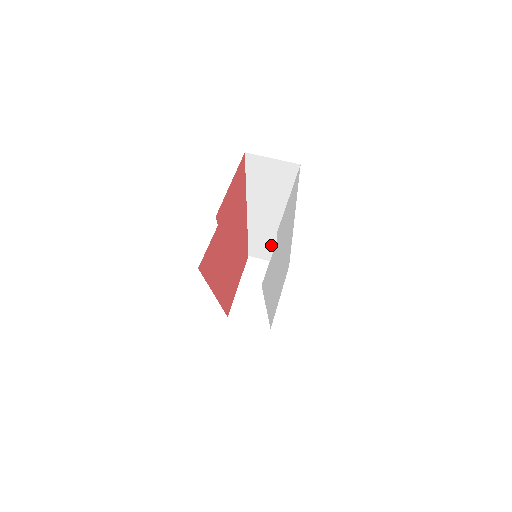
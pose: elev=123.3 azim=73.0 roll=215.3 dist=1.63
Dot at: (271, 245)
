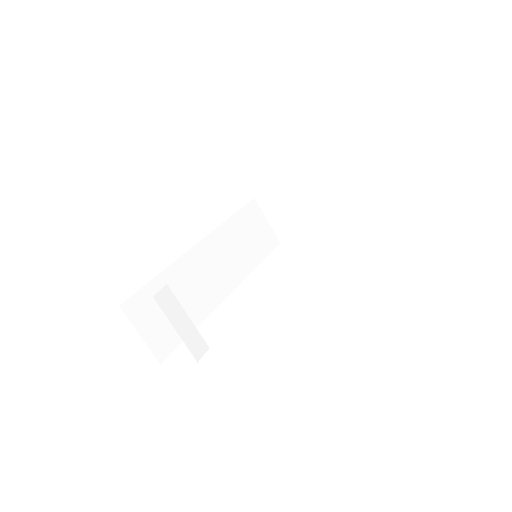
Dot at: occluded
